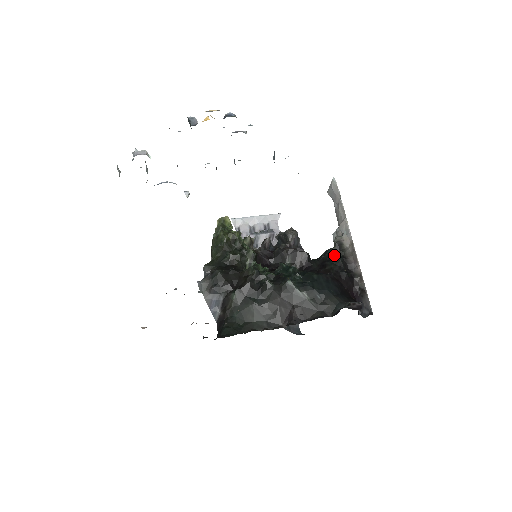
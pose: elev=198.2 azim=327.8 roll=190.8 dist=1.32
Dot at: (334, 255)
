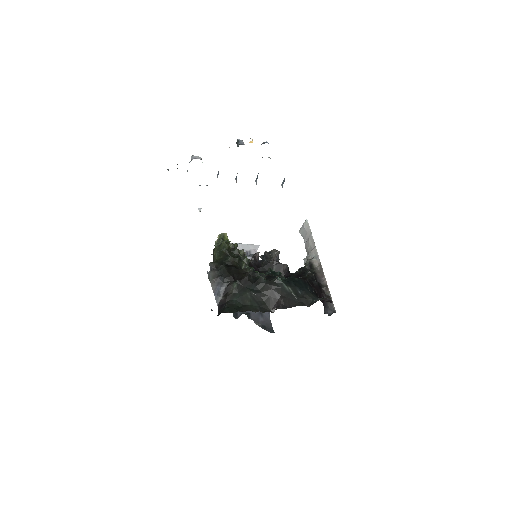
Dot at: occluded
